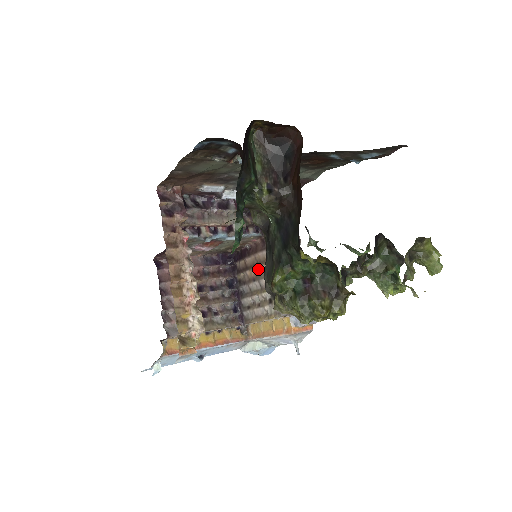
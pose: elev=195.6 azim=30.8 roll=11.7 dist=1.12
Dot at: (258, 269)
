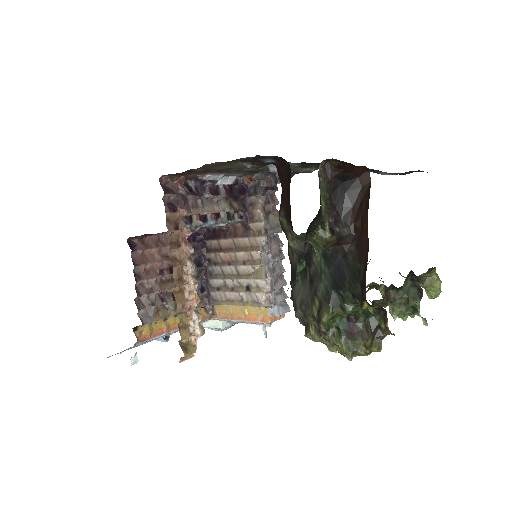
Dot at: (236, 254)
